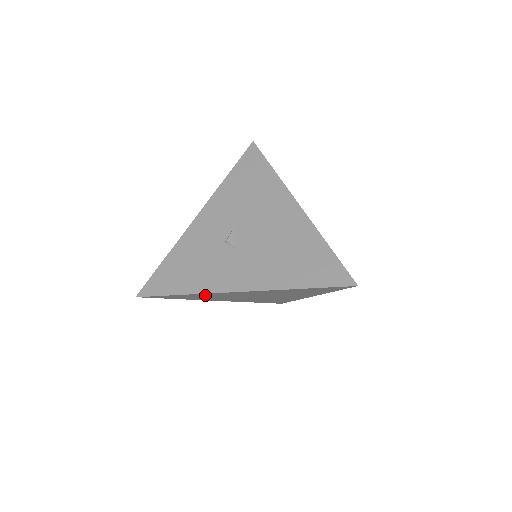
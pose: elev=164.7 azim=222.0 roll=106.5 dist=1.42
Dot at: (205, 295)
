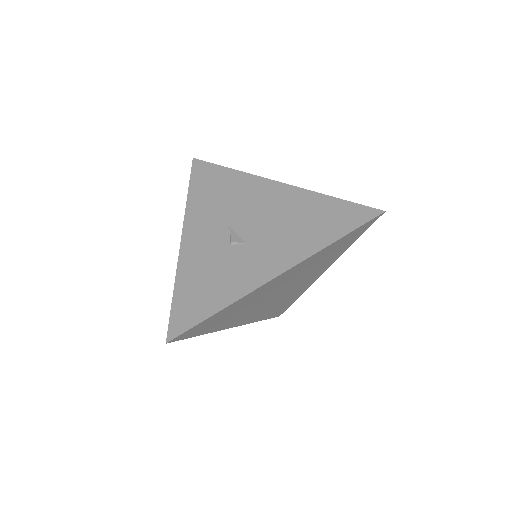
Dot at: (239, 305)
